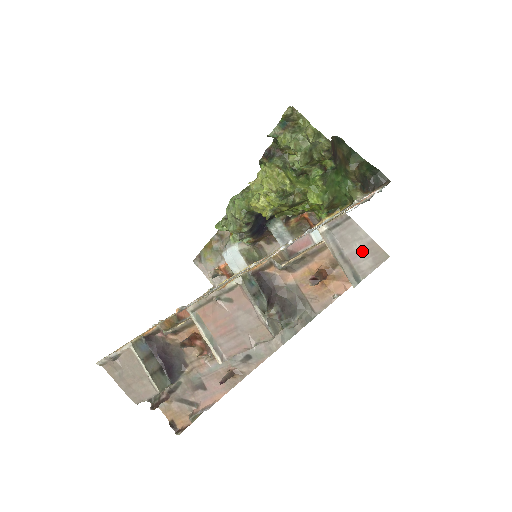
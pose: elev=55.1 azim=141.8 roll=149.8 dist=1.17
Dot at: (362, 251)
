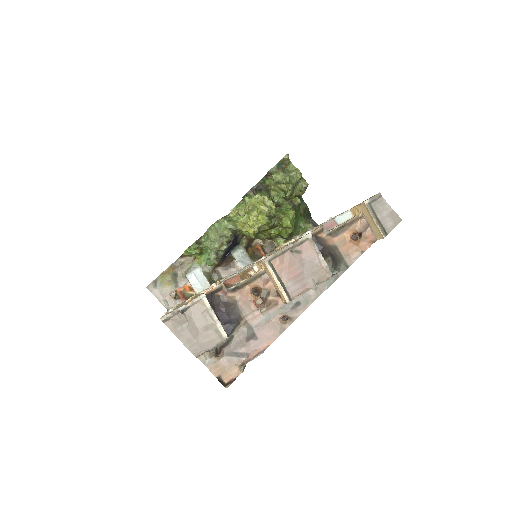
Dot at: (388, 216)
